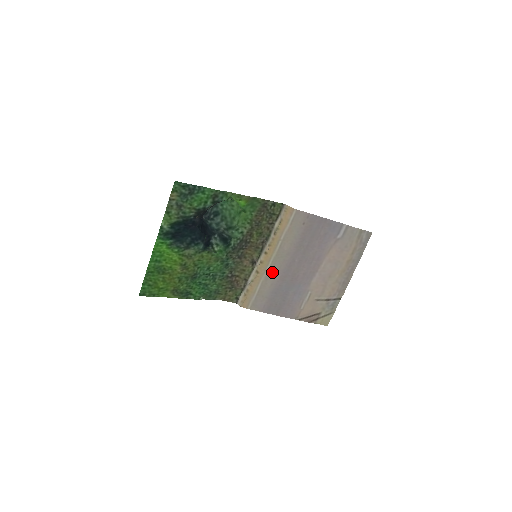
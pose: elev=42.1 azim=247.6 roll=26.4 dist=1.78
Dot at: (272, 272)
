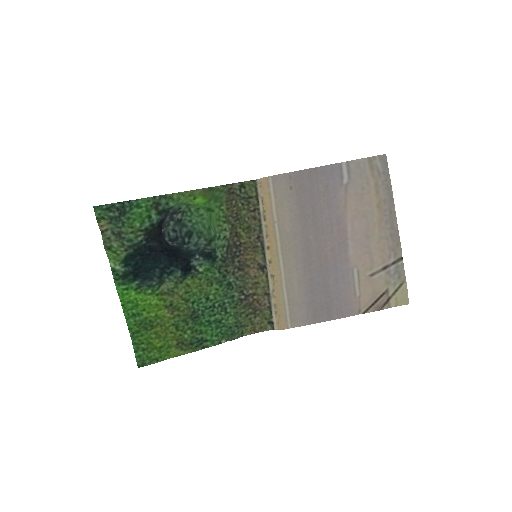
Dot at: (290, 267)
